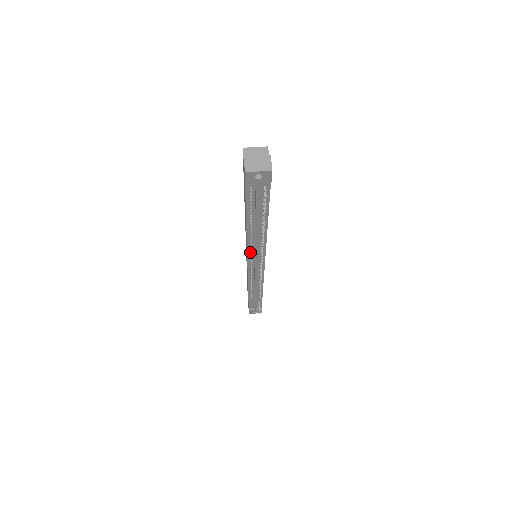
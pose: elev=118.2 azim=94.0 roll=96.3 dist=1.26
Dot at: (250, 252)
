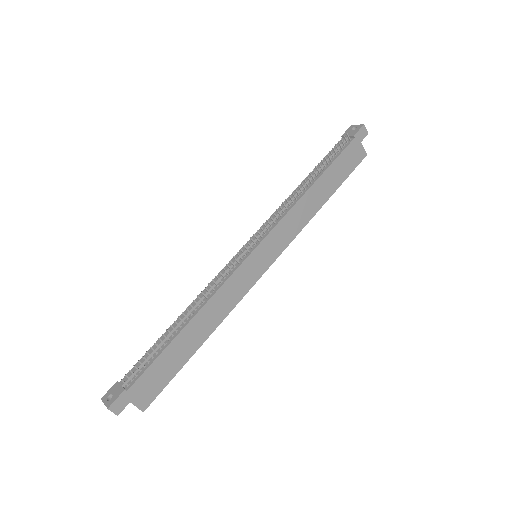
Dot at: occluded
